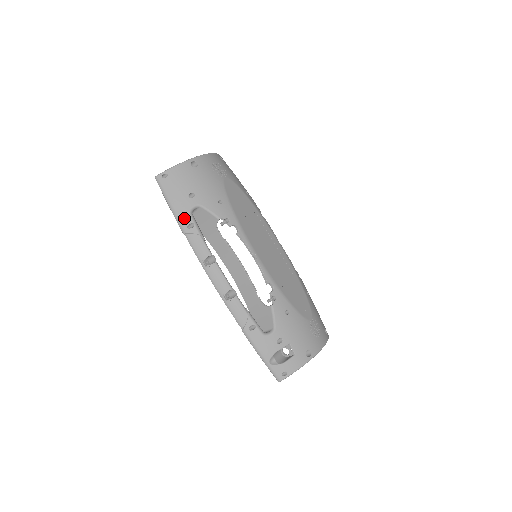
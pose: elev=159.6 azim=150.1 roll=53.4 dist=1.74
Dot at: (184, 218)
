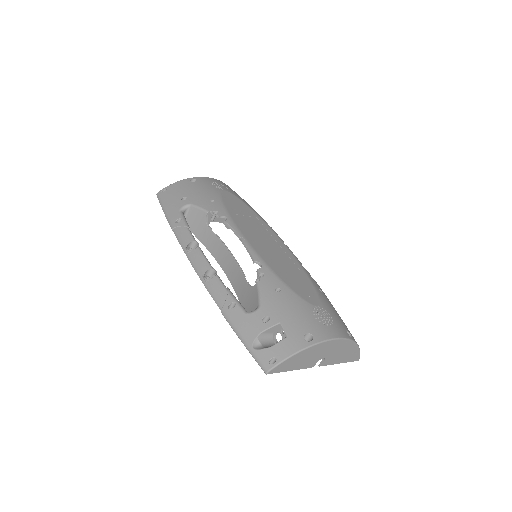
Dot at: (174, 216)
